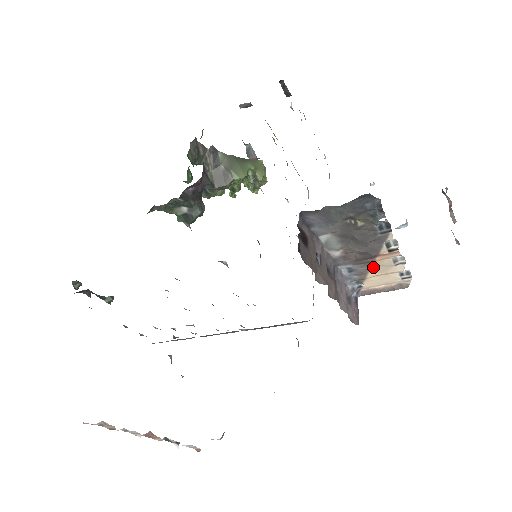
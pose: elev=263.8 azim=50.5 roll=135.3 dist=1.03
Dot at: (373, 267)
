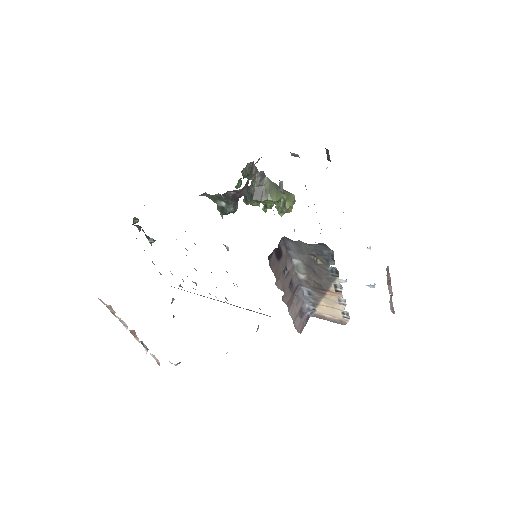
Dot at: (325, 298)
